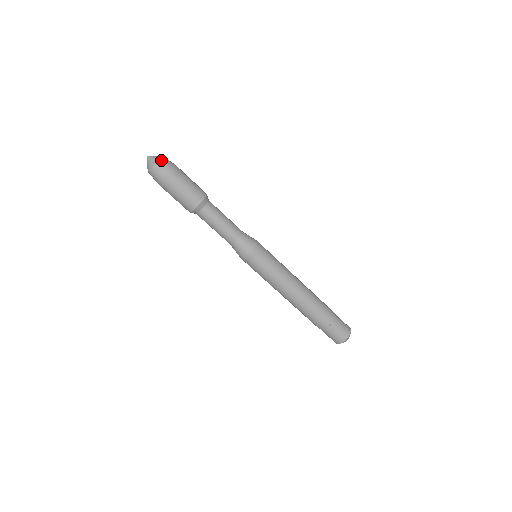
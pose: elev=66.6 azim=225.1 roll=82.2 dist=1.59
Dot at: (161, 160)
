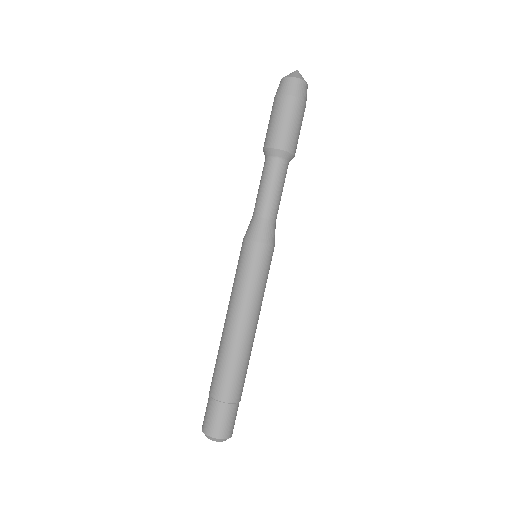
Dot at: (294, 79)
